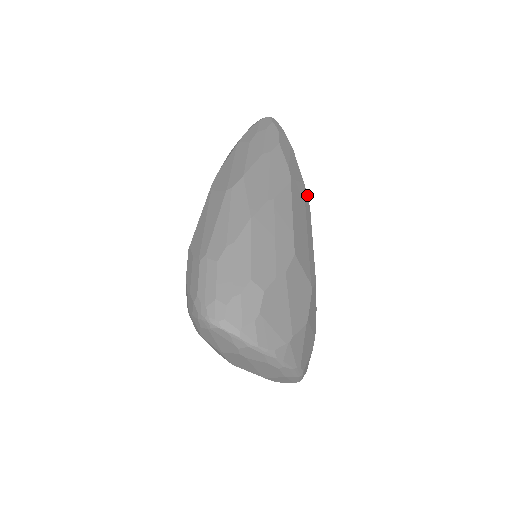
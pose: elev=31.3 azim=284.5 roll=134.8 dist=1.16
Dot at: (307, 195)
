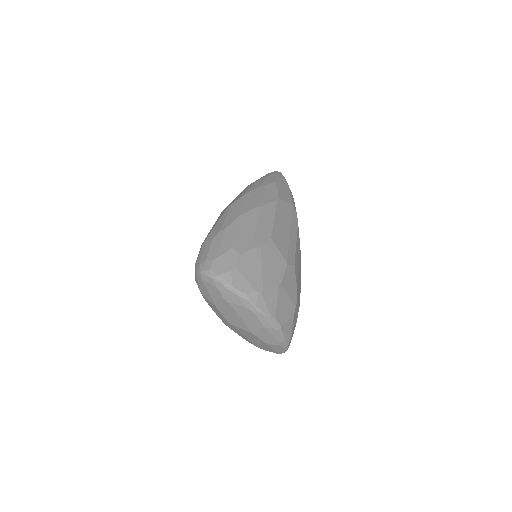
Dot at: (296, 213)
